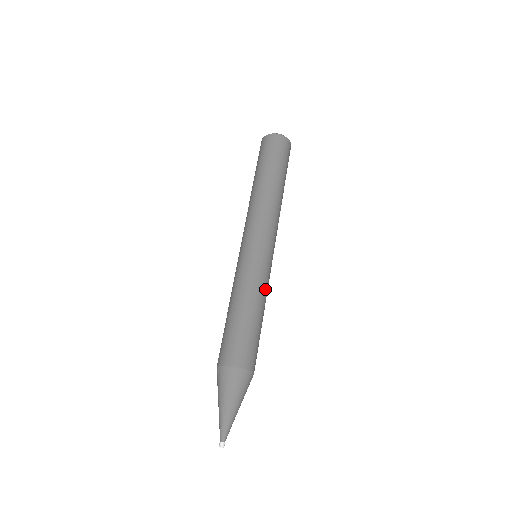
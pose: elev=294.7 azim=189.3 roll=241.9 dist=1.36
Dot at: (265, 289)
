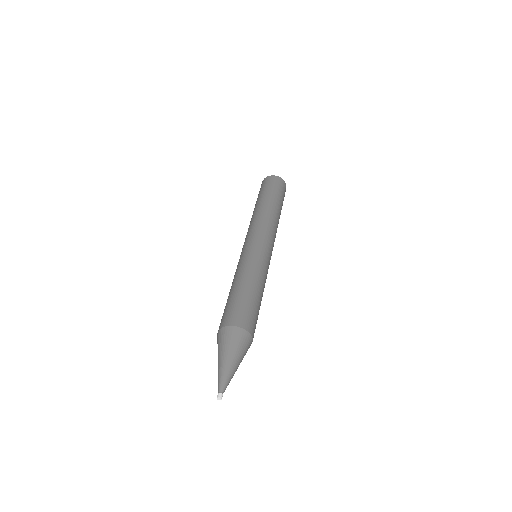
Dot at: occluded
